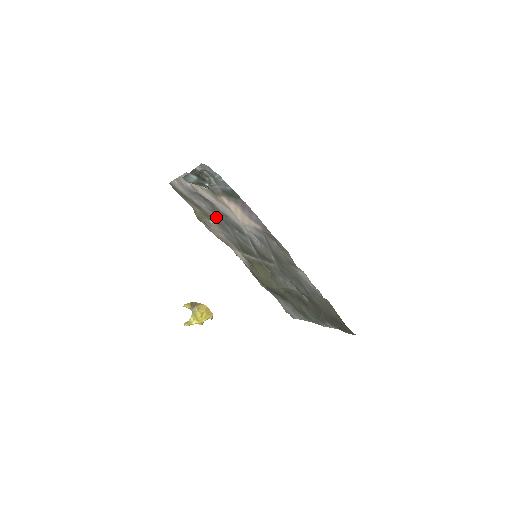
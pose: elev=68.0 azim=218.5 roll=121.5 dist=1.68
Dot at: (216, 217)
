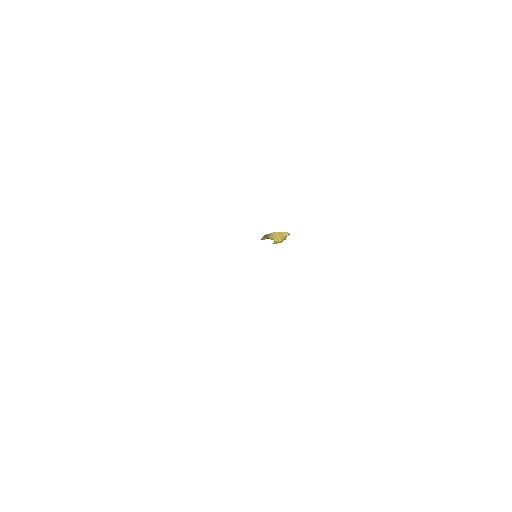
Dot at: occluded
